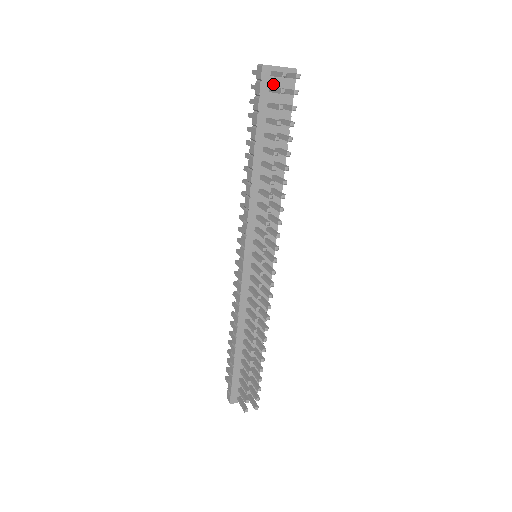
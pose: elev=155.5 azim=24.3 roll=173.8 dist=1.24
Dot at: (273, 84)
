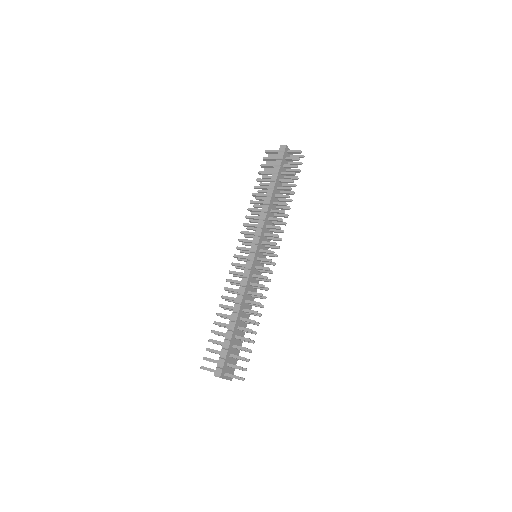
Dot at: (287, 157)
